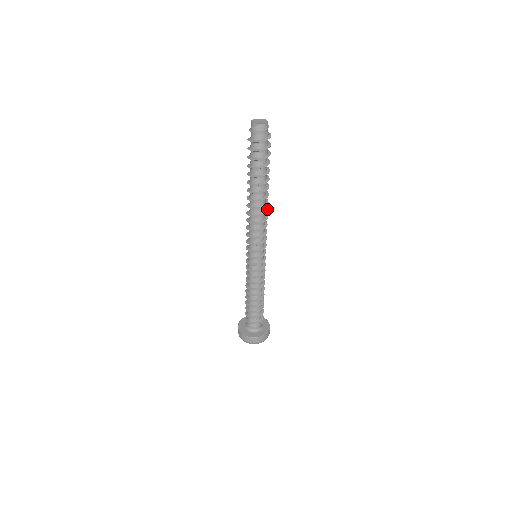
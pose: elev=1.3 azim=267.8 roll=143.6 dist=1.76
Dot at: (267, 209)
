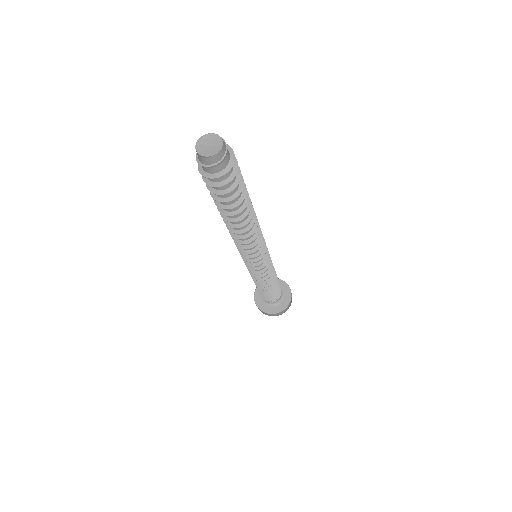
Dot at: (256, 226)
